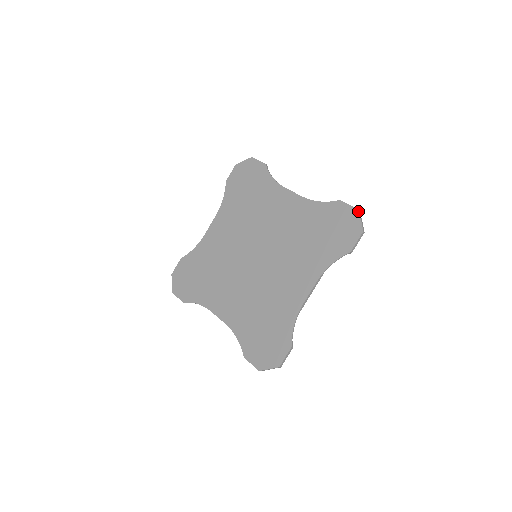
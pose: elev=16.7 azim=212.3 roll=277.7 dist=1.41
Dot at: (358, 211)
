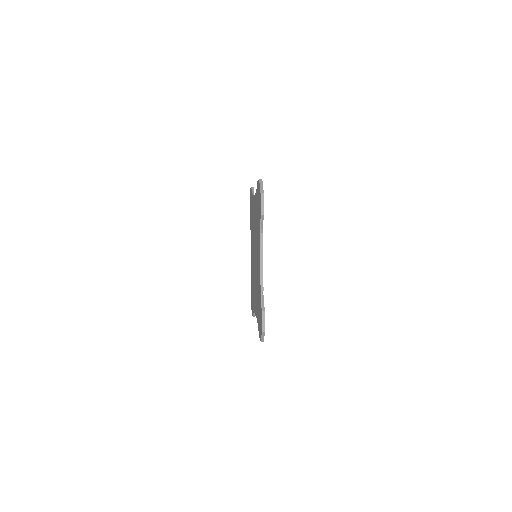
Dot at: (261, 332)
